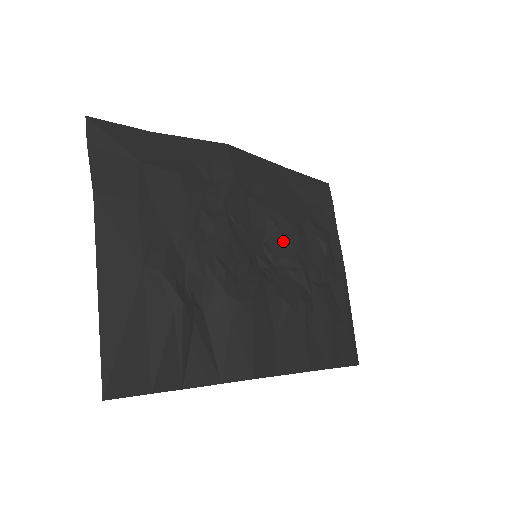
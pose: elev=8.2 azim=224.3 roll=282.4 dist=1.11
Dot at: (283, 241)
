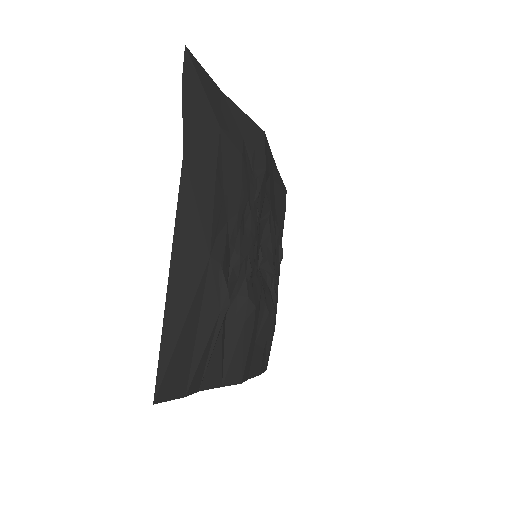
Dot at: (269, 244)
